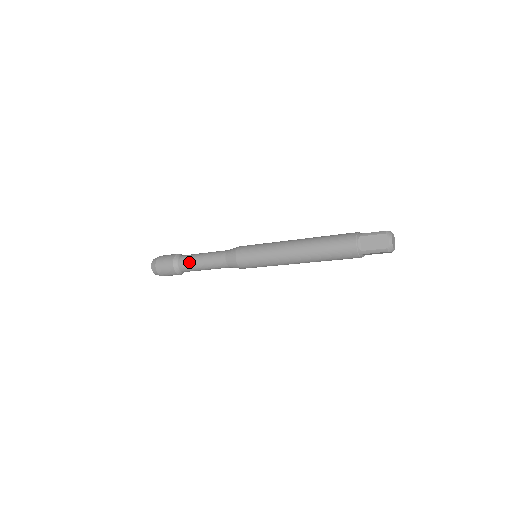
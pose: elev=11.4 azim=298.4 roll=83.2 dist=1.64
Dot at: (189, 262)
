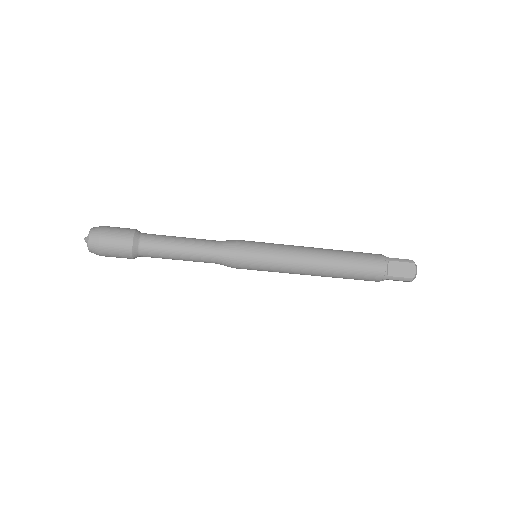
Dot at: (160, 245)
